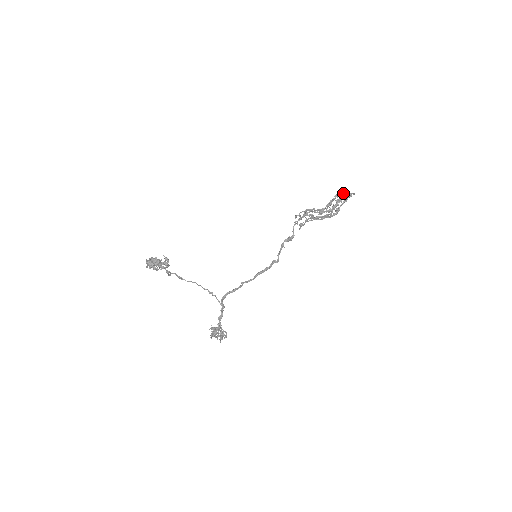
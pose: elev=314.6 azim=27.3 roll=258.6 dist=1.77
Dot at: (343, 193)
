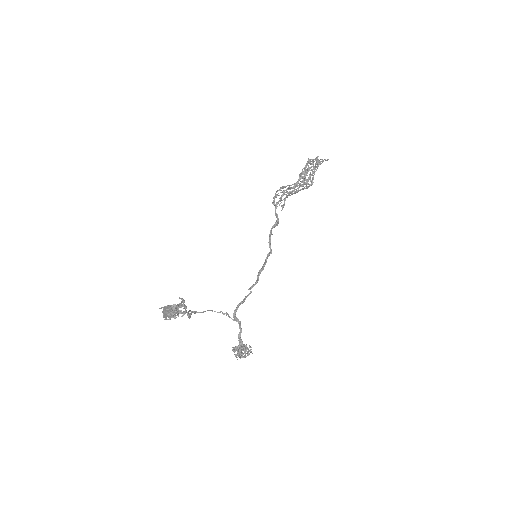
Dot at: (313, 161)
